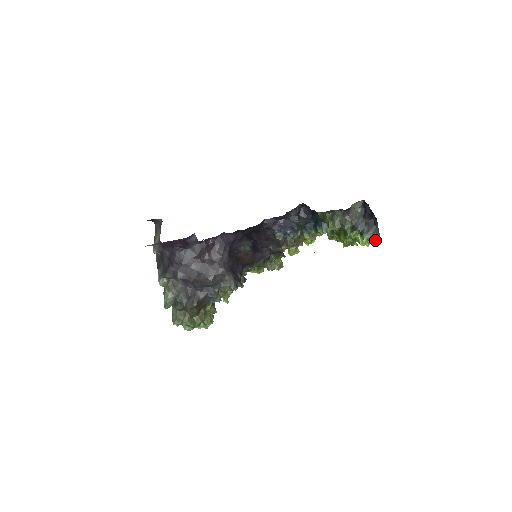
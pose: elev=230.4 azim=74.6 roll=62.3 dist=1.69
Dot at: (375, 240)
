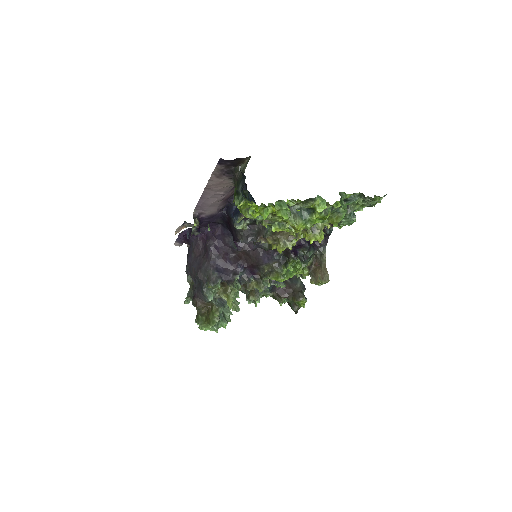
Dot at: (251, 204)
